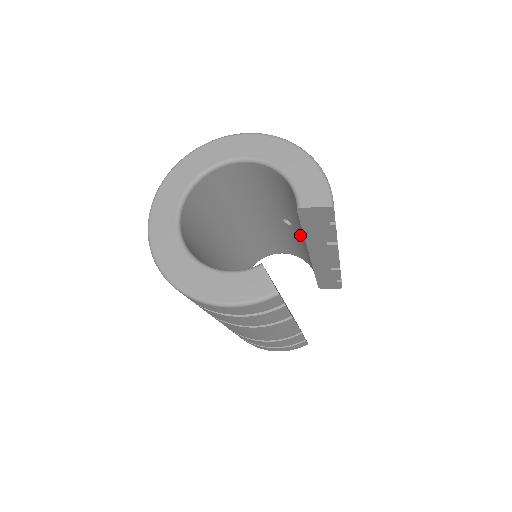
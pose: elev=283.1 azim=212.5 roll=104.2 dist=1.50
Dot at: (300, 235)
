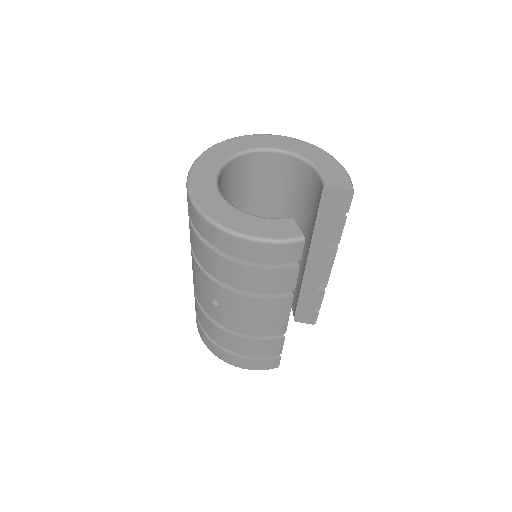
Dot at: occluded
